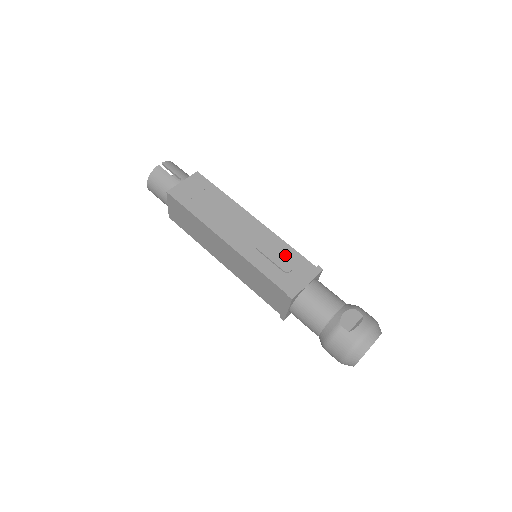
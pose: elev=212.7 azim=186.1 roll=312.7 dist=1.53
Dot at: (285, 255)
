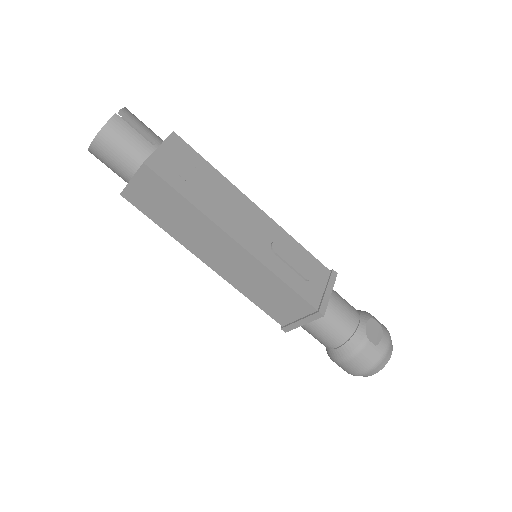
Dot at: (301, 258)
